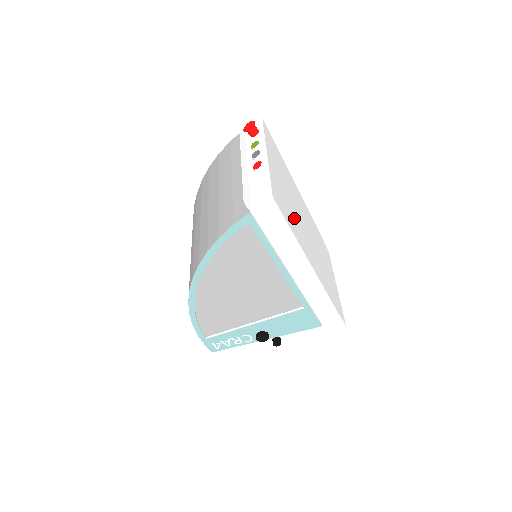
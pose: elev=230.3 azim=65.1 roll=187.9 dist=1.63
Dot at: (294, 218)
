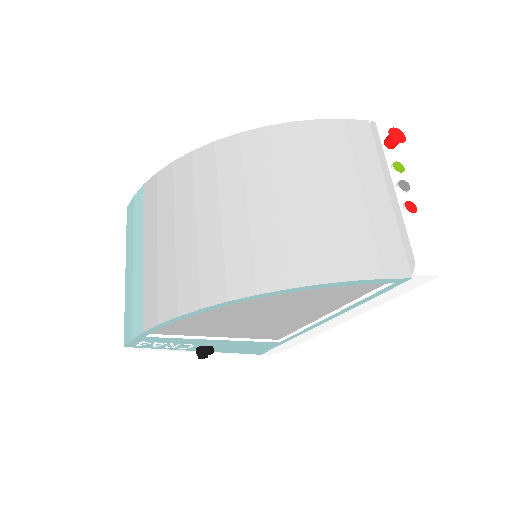
Dot at: occluded
